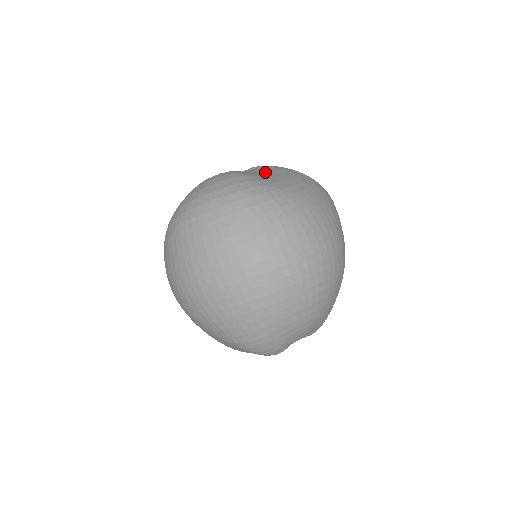
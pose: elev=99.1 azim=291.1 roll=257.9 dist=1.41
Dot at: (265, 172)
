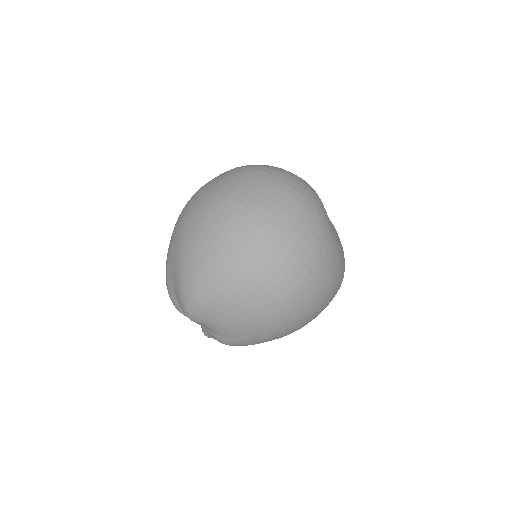
Dot at: occluded
